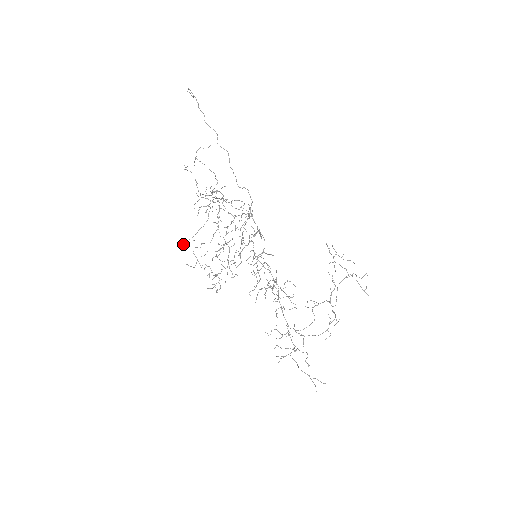
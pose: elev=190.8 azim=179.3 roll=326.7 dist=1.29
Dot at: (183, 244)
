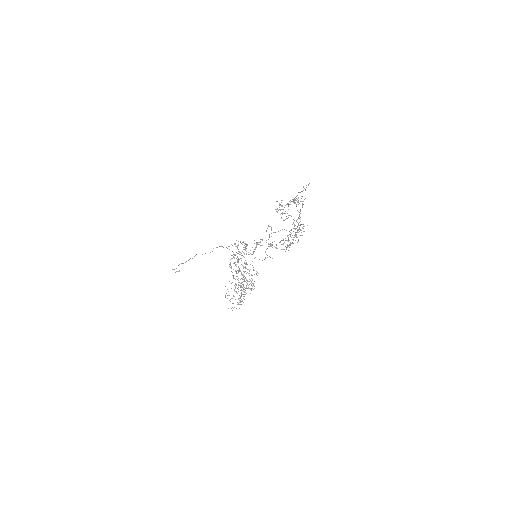
Dot at: (236, 308)
